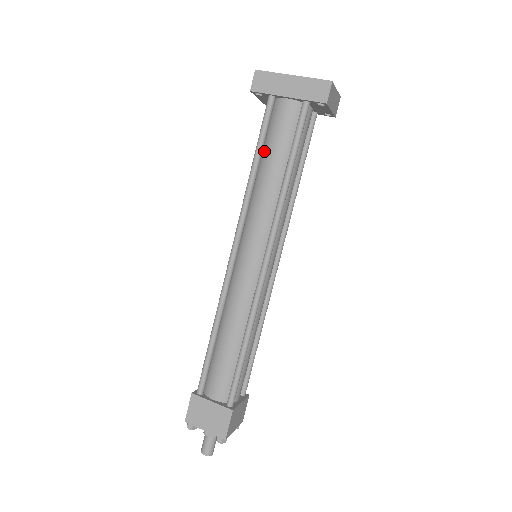
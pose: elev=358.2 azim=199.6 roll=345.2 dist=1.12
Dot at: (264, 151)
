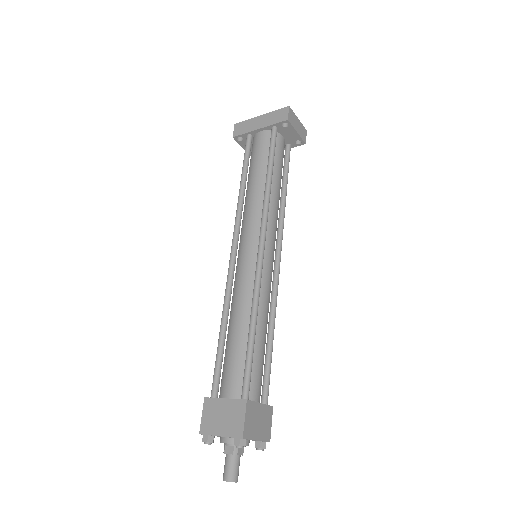
Dot at: (249, 172)
